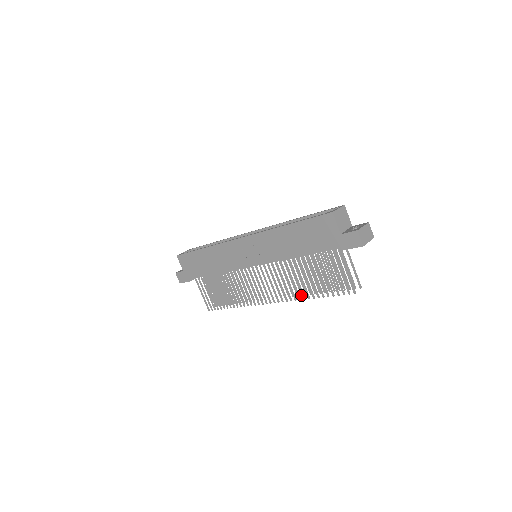
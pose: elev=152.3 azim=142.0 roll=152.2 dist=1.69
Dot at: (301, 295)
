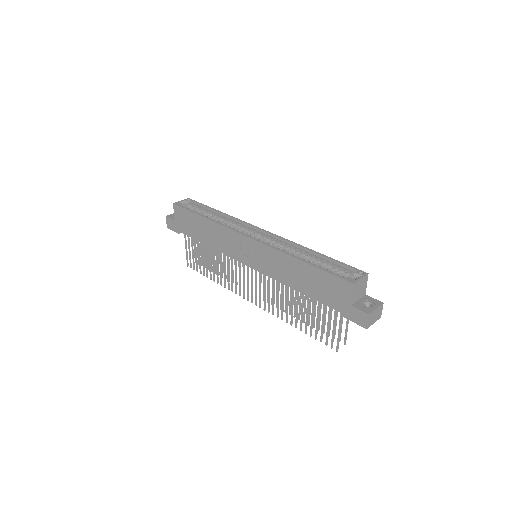
Dot at: (285, 312)
